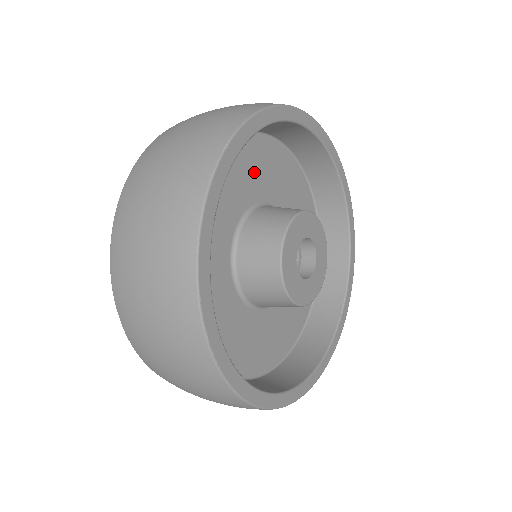
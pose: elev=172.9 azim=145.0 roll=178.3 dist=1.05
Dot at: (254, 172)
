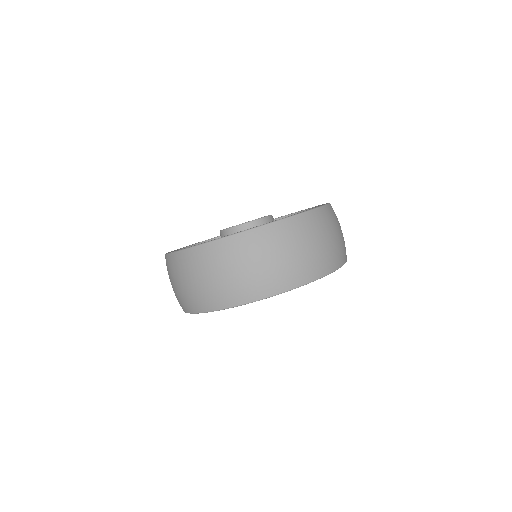
Dot at: occluded
